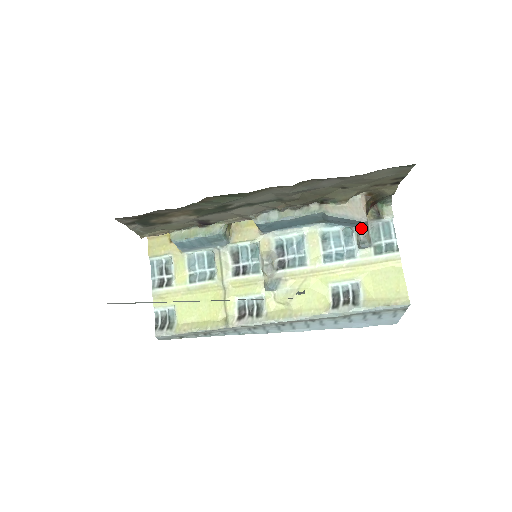
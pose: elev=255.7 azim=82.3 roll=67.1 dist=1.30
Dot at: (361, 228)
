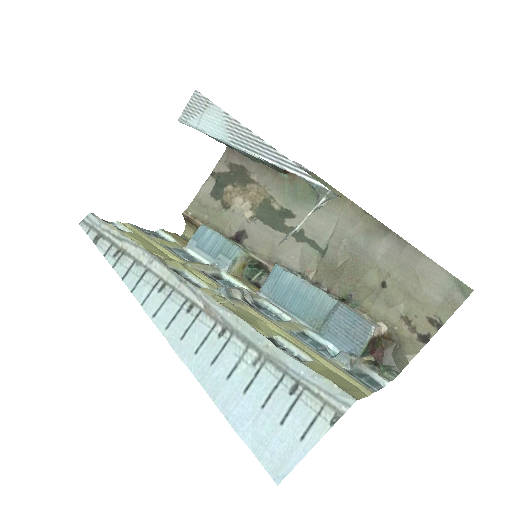
Dot at: (352, 352)
